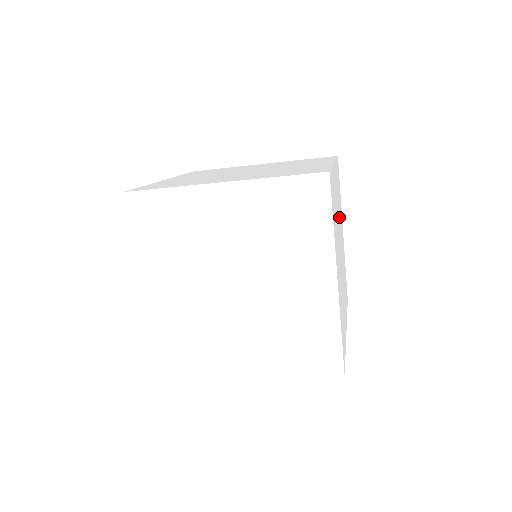
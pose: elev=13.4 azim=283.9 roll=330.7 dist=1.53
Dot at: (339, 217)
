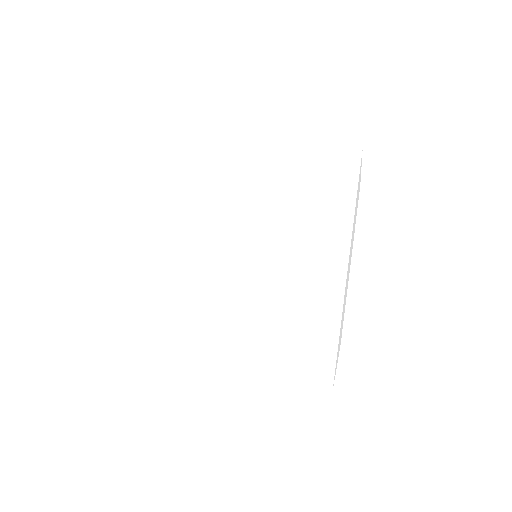
Dot at: occluded
